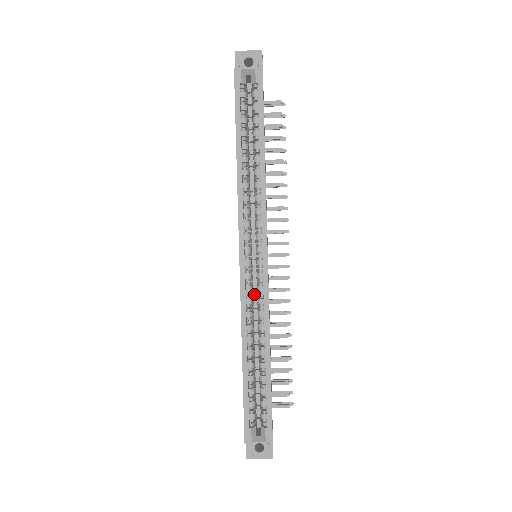
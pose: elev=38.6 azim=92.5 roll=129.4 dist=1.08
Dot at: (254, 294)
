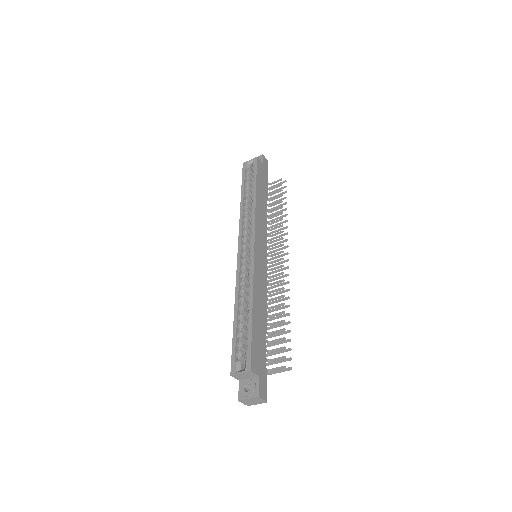
Dot at: occluded
